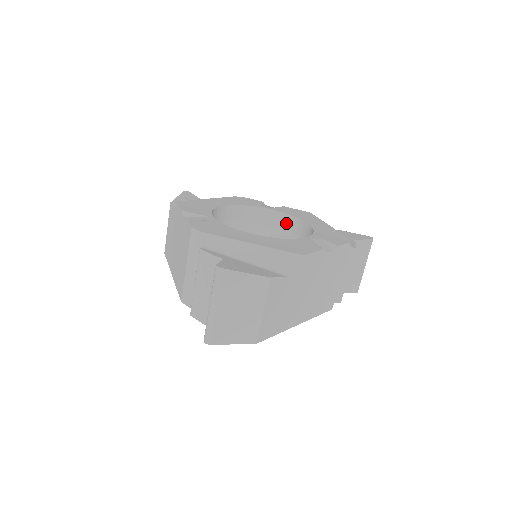
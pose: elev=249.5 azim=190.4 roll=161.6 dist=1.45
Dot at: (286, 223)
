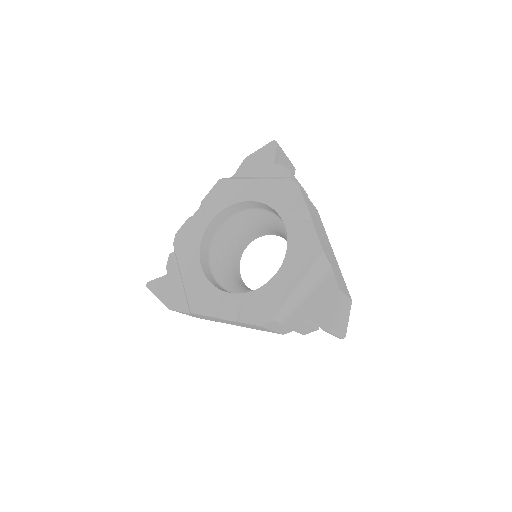
Dot at: (229, 213)
